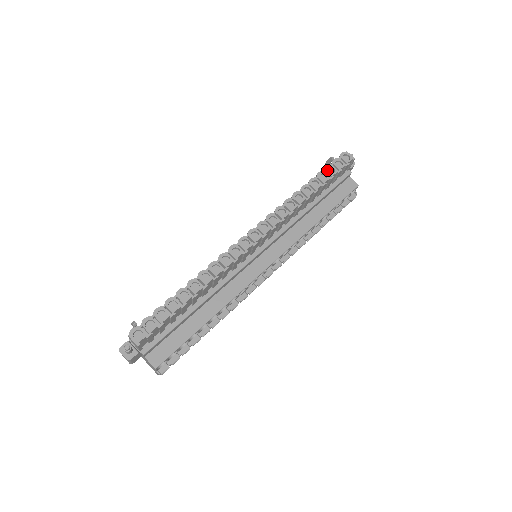
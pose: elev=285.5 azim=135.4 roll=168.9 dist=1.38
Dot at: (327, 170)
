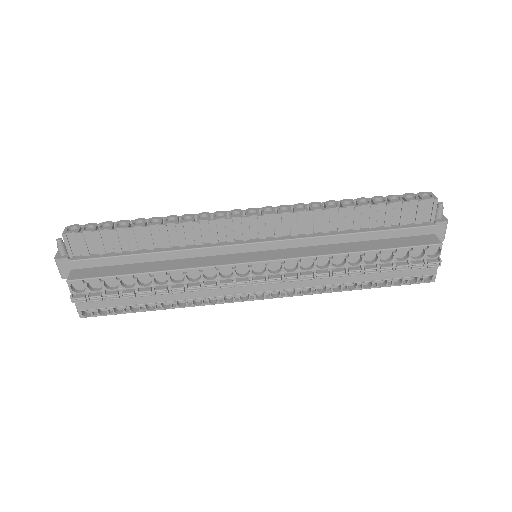
Dot at: (389, 197)
